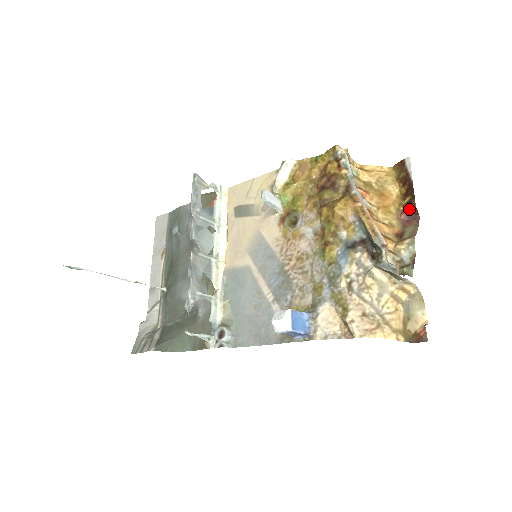
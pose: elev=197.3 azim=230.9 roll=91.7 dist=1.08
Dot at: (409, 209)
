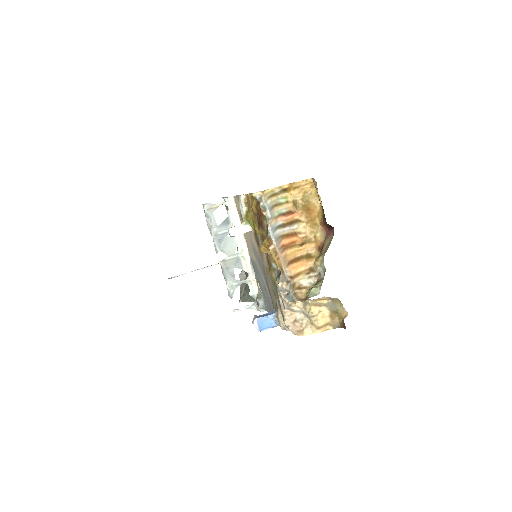
Dot at: (325, 223)
